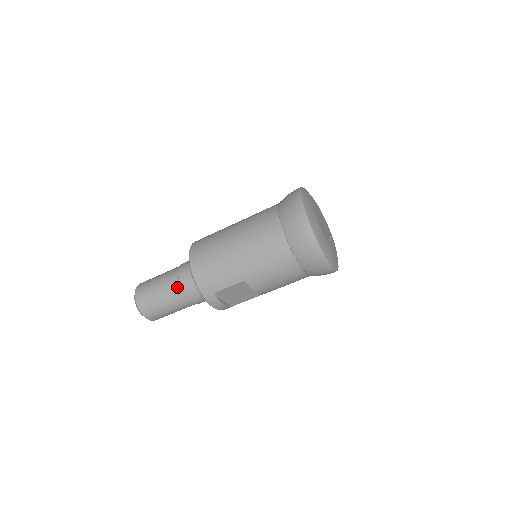
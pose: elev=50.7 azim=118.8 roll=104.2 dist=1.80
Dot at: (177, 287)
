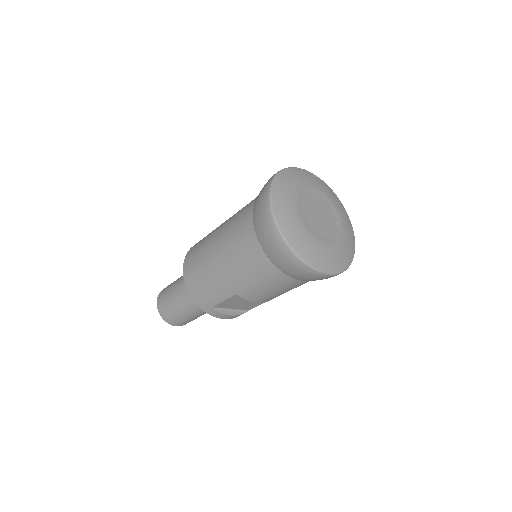
Dot at: (185, 297)
